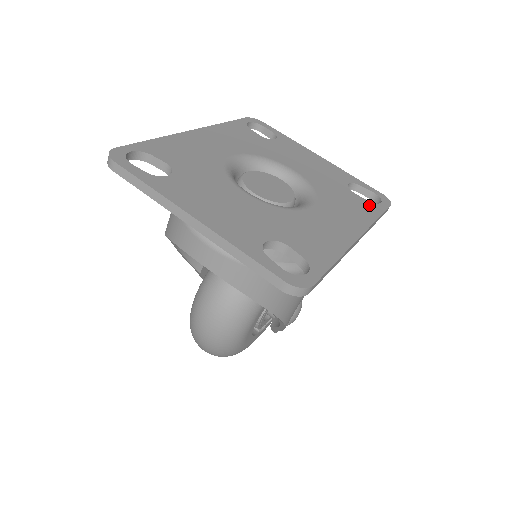
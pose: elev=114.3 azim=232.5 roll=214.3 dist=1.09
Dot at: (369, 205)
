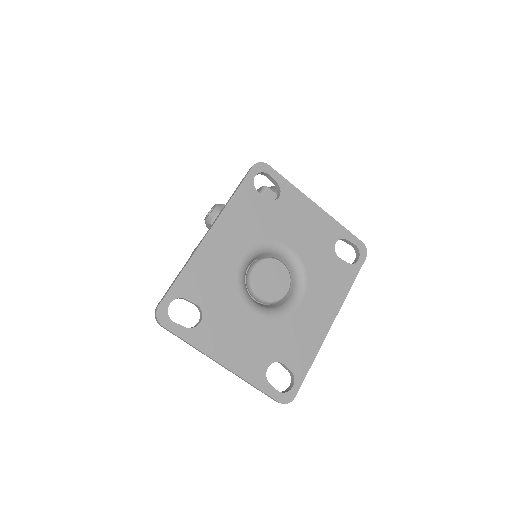
Dot at: (348, 270)
